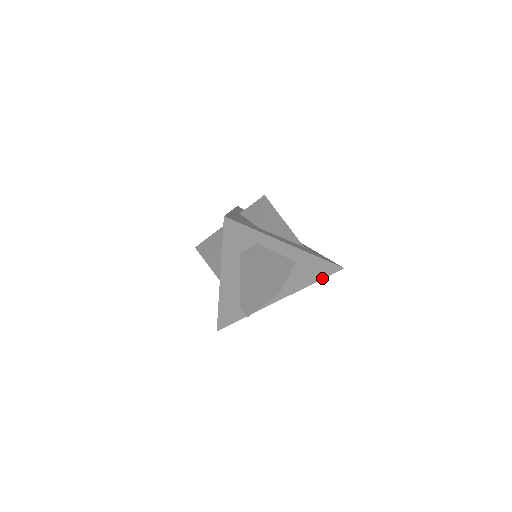
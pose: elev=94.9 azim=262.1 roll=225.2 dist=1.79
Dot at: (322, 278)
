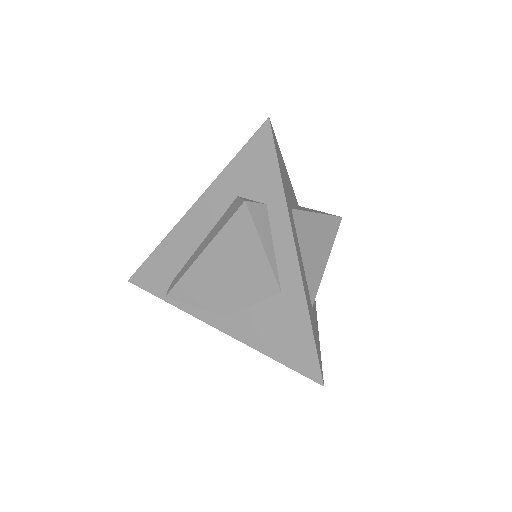
Dot at: (286, 363)
